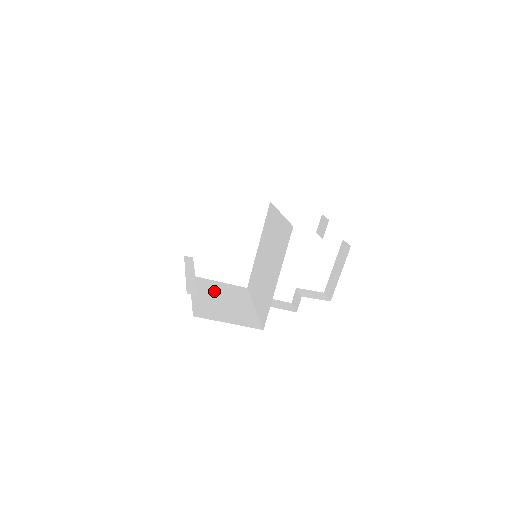
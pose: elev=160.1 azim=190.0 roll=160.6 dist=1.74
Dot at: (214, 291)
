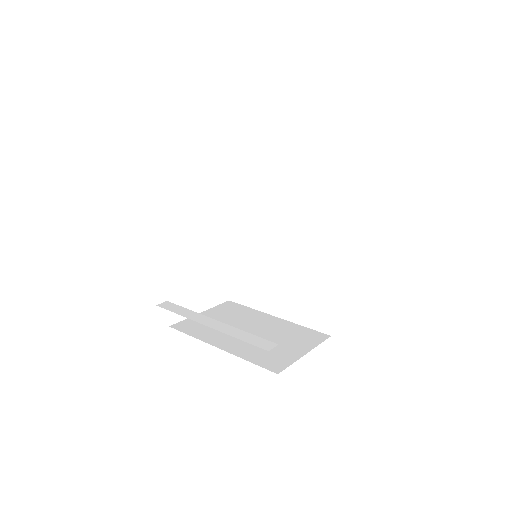
Dot at: occluded
